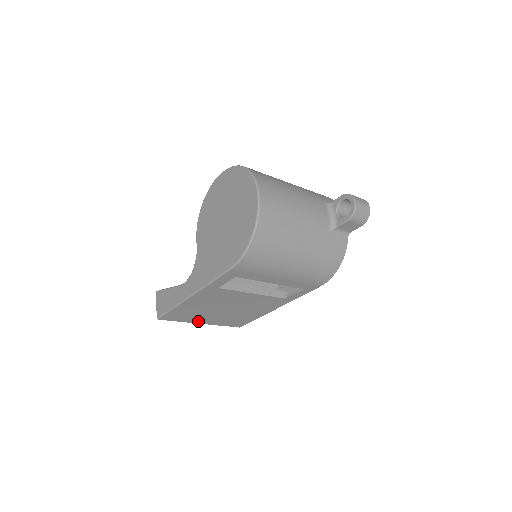
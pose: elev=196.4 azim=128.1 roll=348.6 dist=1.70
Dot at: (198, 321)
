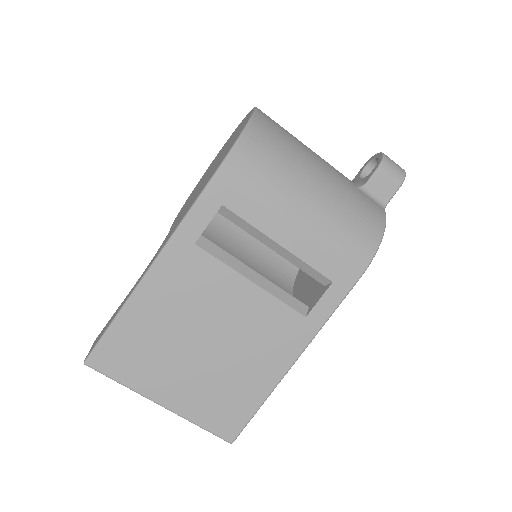
Dot at: (156, 391)
